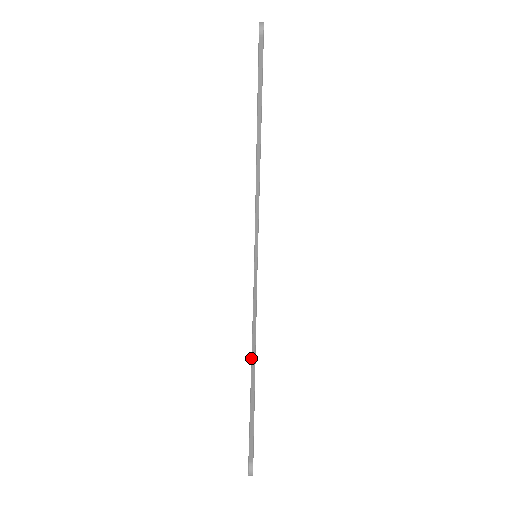
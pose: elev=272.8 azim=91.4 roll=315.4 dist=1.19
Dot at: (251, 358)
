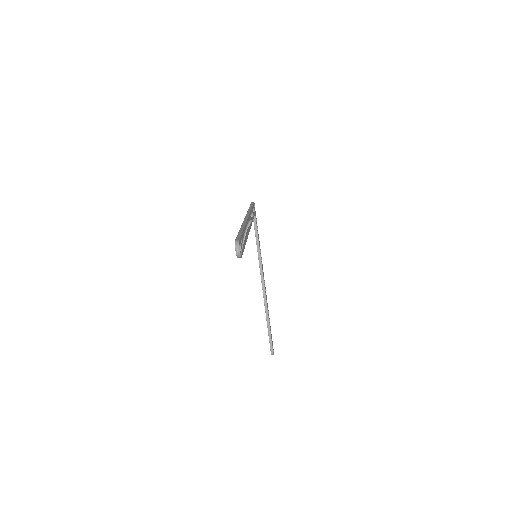
Dot at: (263, 294)
